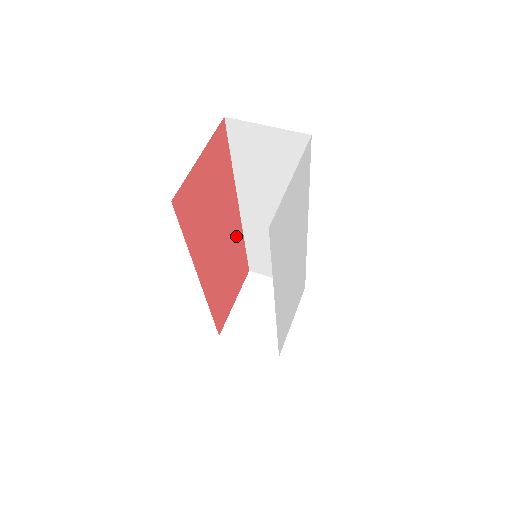
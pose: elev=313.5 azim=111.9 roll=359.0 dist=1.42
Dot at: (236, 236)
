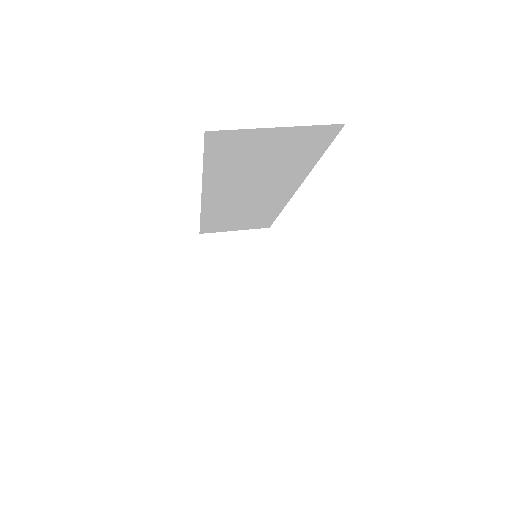
Dot at: occluded
